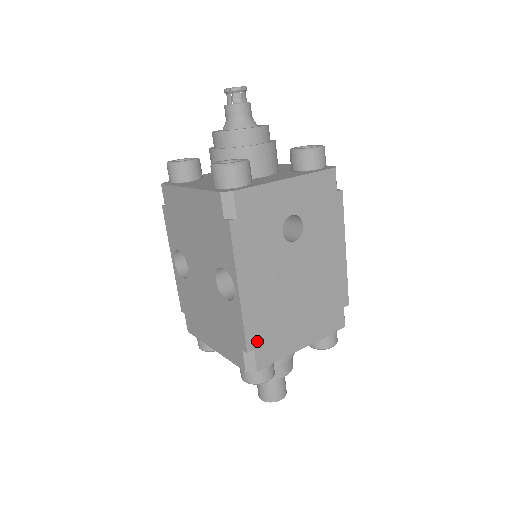
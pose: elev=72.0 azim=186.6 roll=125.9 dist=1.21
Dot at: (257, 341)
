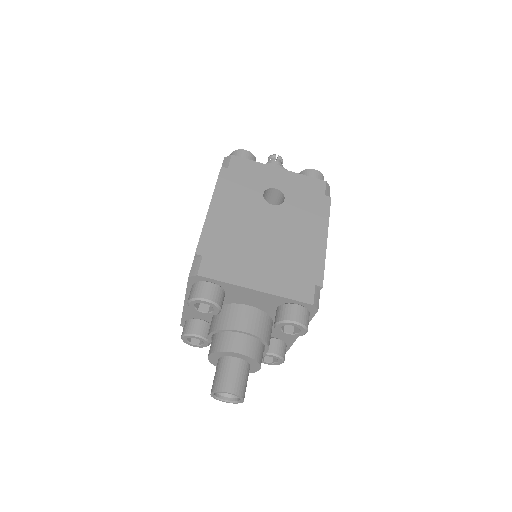
Dot at: (209, 251)
